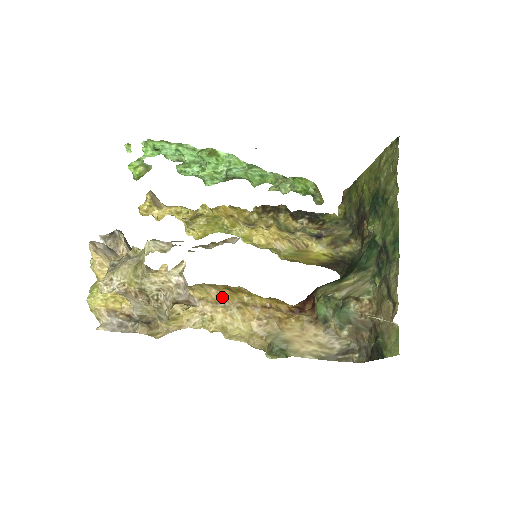
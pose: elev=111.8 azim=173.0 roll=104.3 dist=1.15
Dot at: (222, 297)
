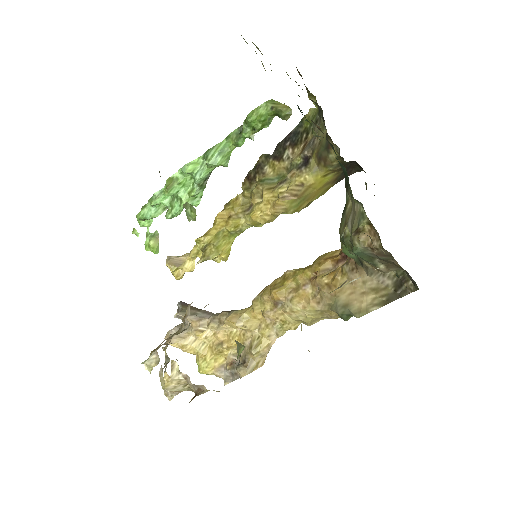
Dot at: (274, 300)
